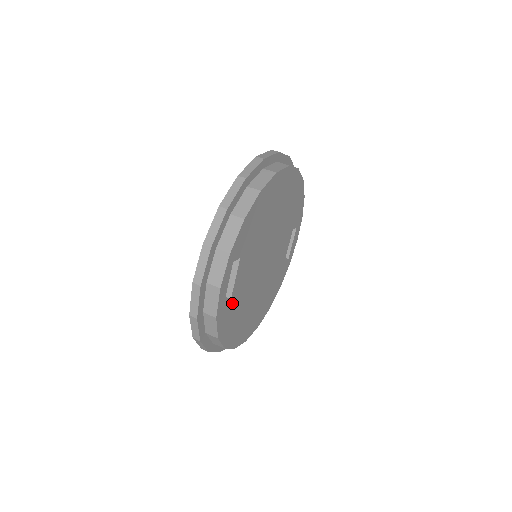
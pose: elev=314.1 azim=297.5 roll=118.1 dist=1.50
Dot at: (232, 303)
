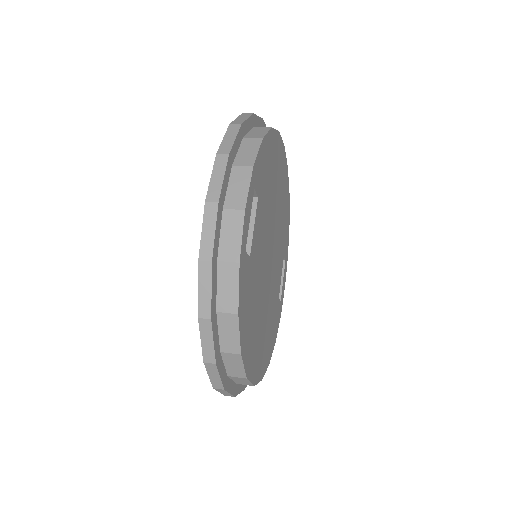
Dot at: (250, 269)
